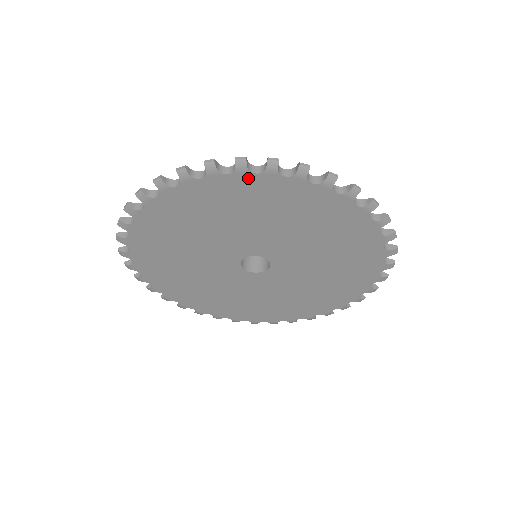
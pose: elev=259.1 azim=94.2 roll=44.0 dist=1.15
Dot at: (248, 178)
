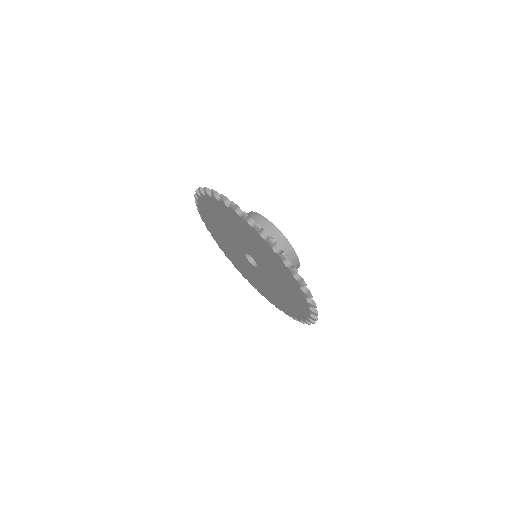
Dot at: (247, 224)
